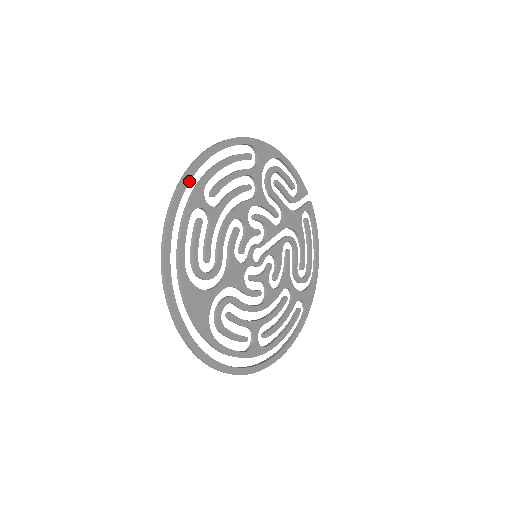
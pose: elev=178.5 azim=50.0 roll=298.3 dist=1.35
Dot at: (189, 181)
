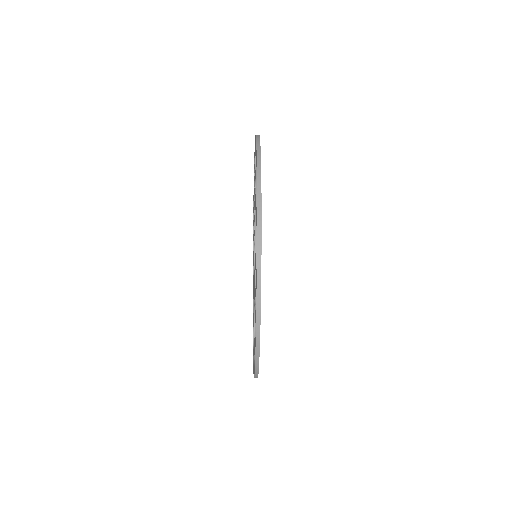
Dot at: occluded
